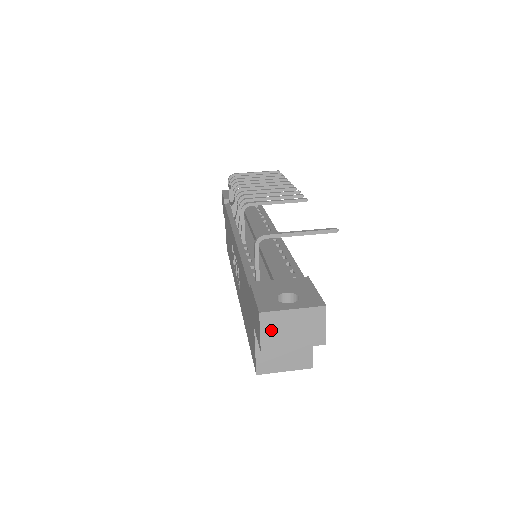
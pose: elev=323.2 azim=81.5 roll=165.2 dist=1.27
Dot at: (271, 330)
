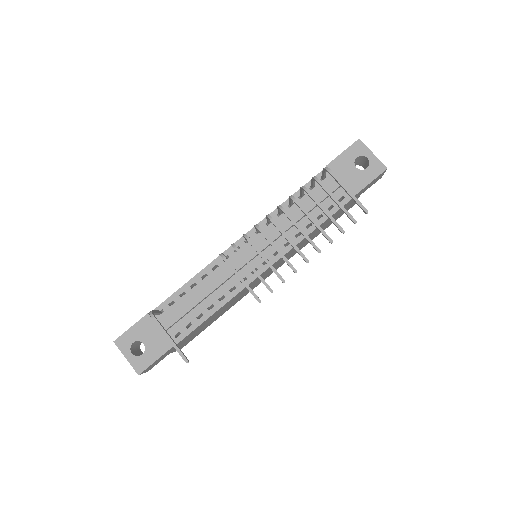
Dot at: occluded
